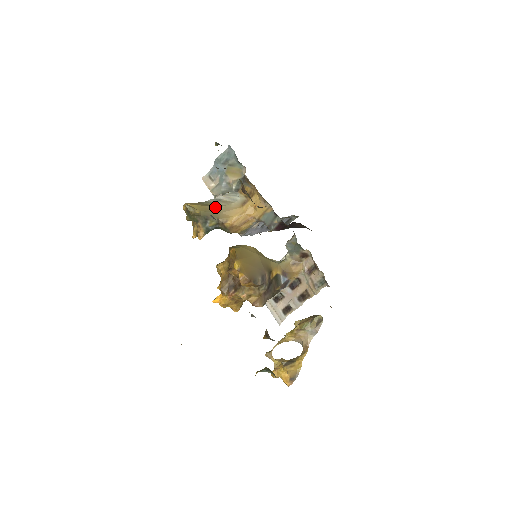
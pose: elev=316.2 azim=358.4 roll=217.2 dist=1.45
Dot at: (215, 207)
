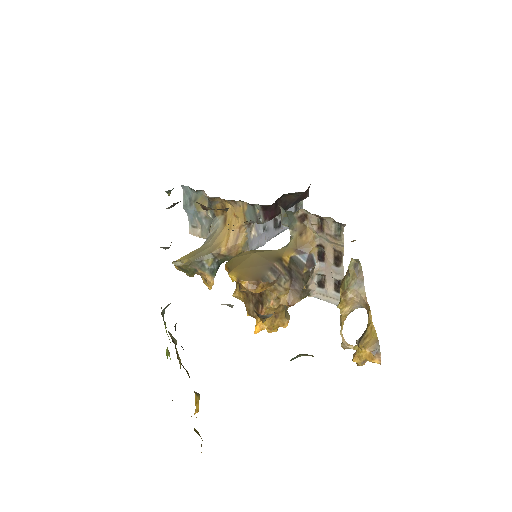
Dot at: (203, 246)
